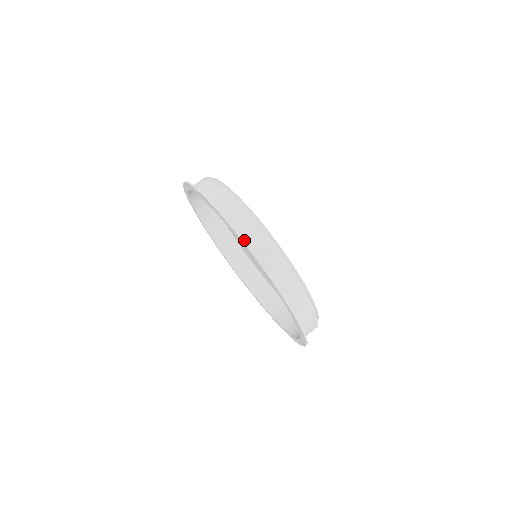
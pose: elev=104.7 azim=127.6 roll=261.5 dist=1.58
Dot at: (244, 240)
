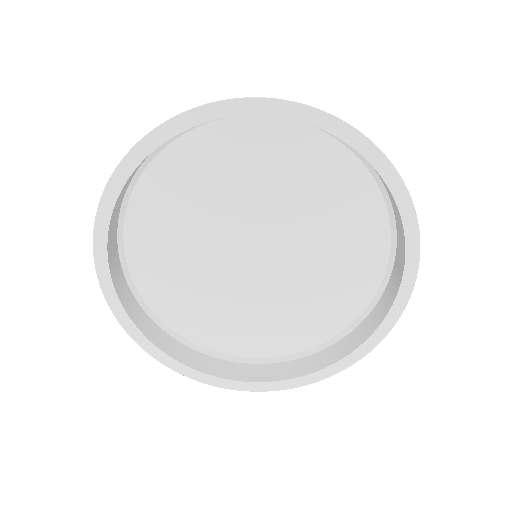
Dot at: (353, 144)
